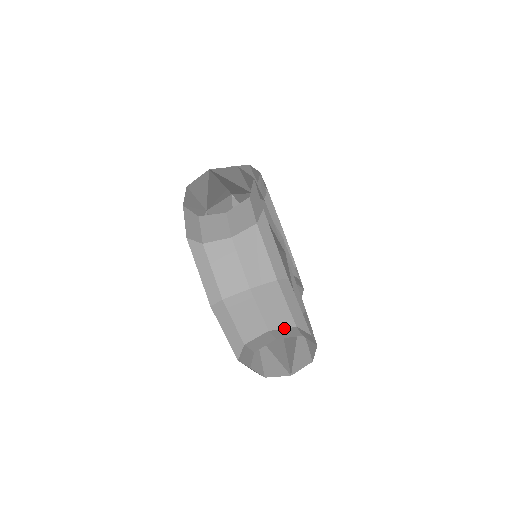
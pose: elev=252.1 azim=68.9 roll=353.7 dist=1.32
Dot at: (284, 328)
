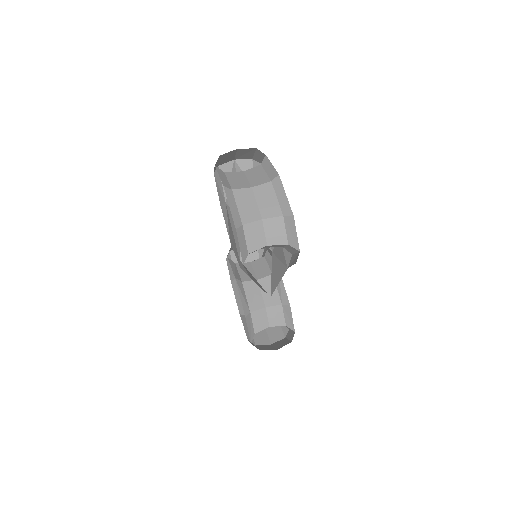
Dot at: (274, 217)
